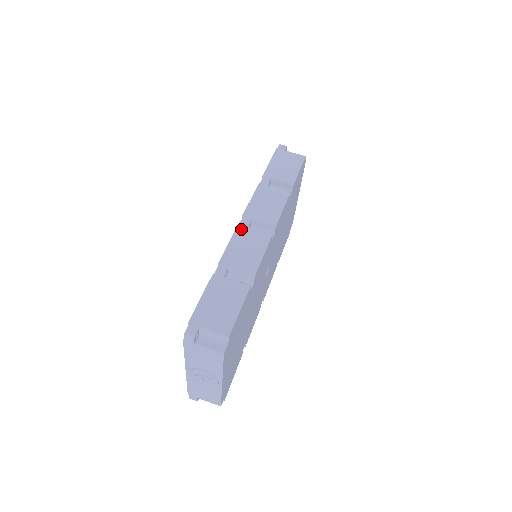
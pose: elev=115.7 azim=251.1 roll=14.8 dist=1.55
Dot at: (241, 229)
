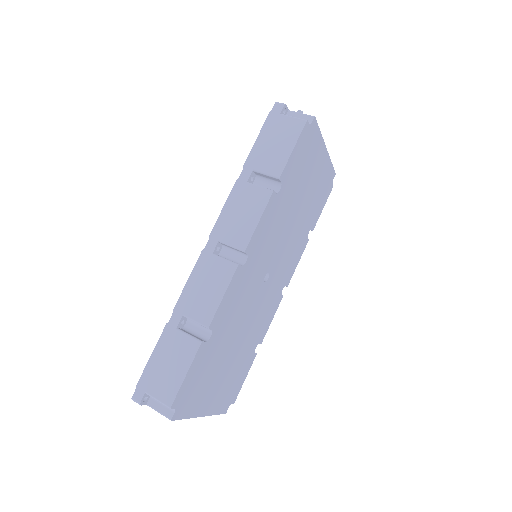
Dot at: (204, 258)
